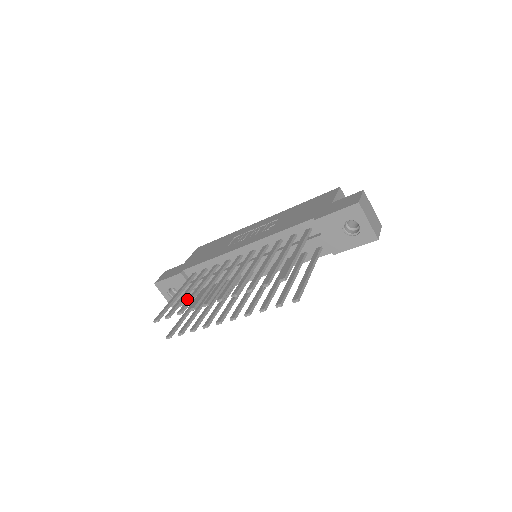
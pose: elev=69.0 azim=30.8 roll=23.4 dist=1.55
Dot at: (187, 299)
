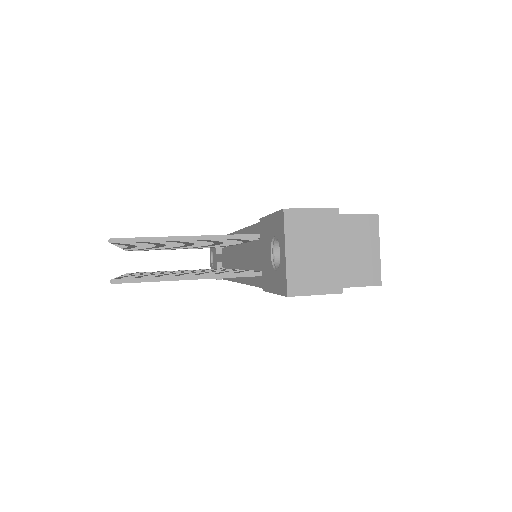
Dot at: occluded
